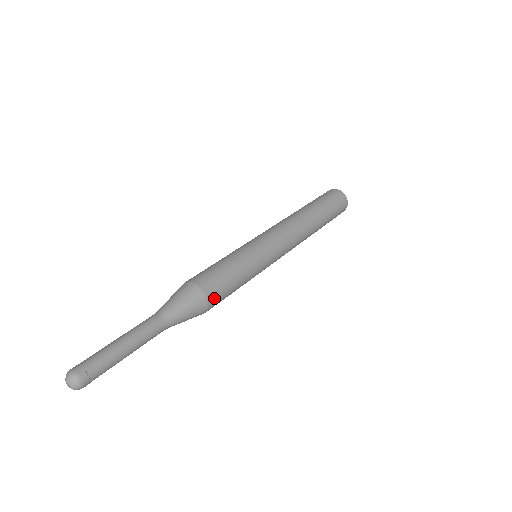
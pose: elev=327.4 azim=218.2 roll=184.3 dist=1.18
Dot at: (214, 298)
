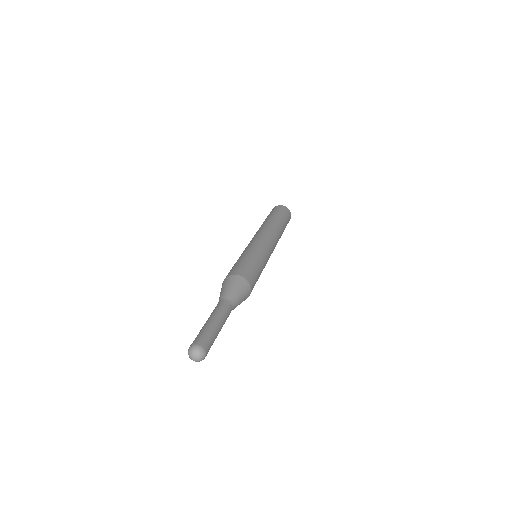
Dot at: occluded
